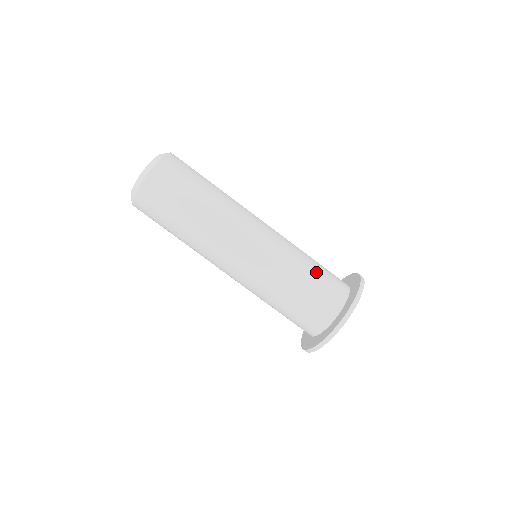
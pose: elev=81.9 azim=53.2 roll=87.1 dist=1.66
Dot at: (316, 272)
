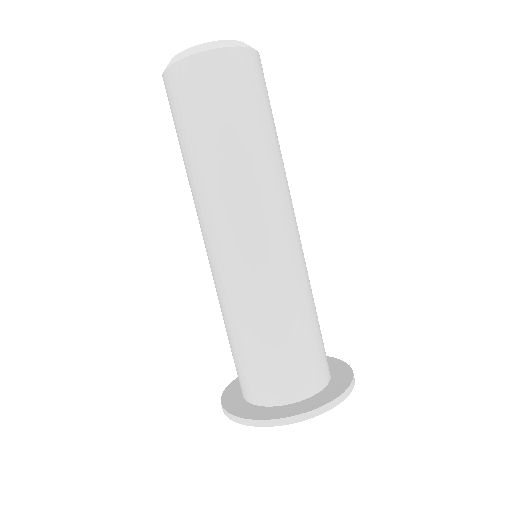
Dot at: occluded
